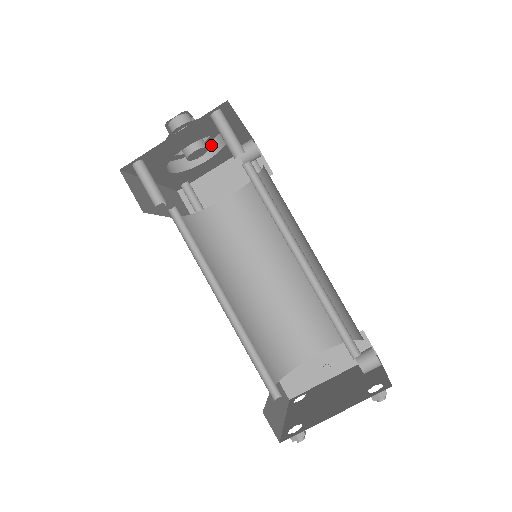
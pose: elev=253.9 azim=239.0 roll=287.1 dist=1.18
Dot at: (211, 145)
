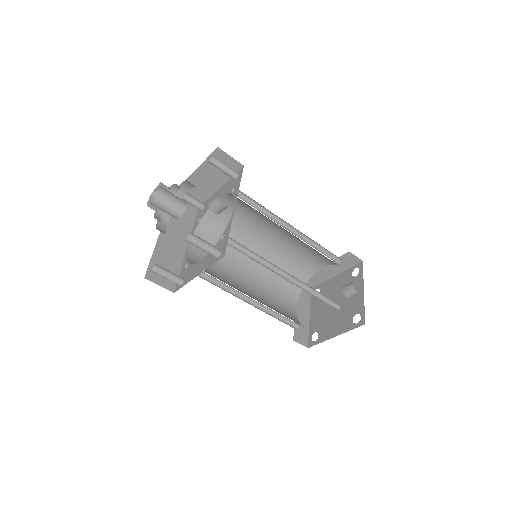
Dot at: (185, 183)
